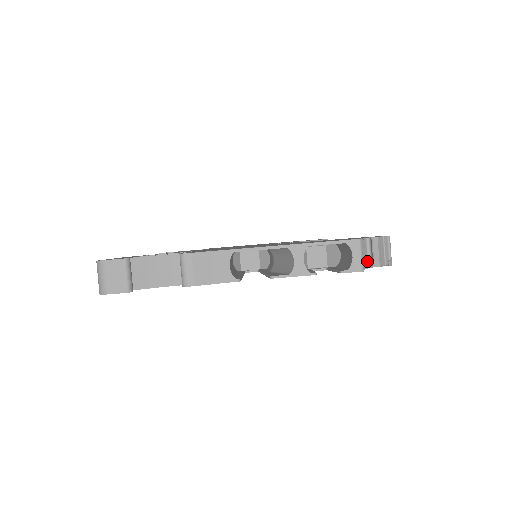
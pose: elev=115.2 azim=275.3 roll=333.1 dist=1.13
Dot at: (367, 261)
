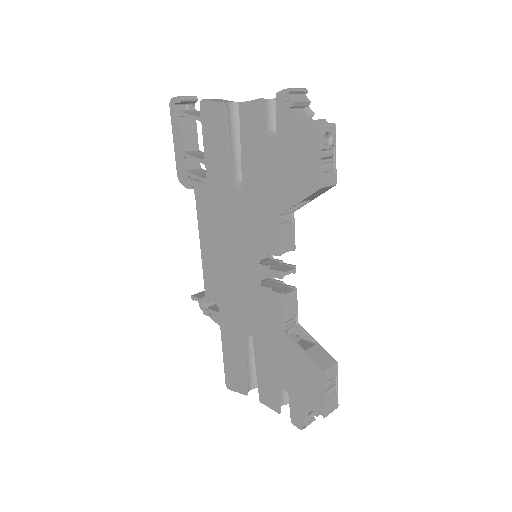
Dot at: (306, 127)
